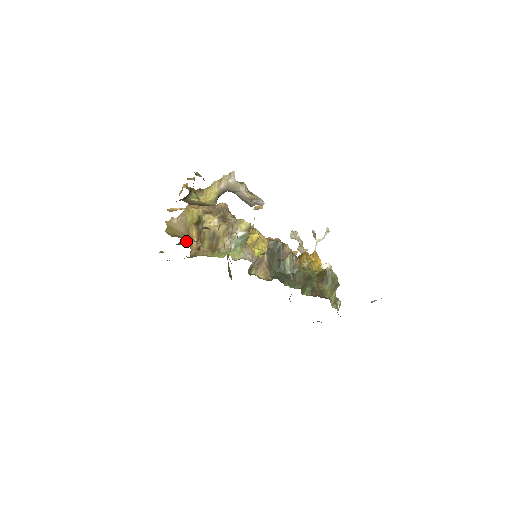
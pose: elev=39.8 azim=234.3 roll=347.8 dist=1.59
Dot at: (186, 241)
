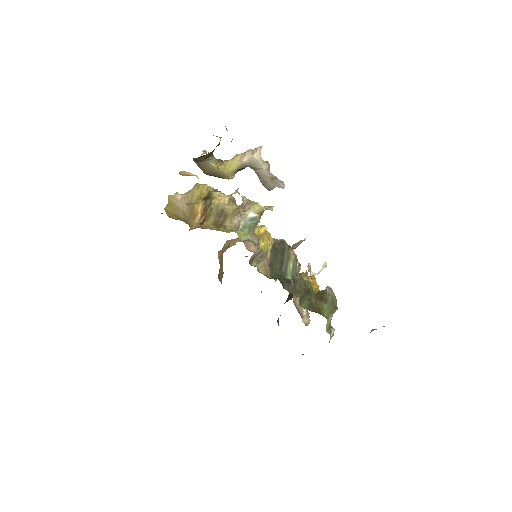
Dot at: (194, 203)
